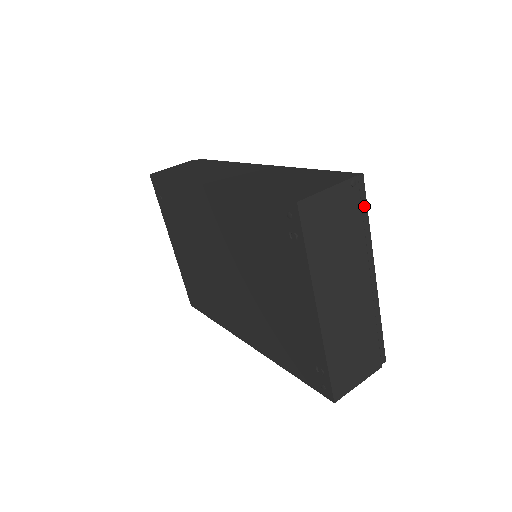
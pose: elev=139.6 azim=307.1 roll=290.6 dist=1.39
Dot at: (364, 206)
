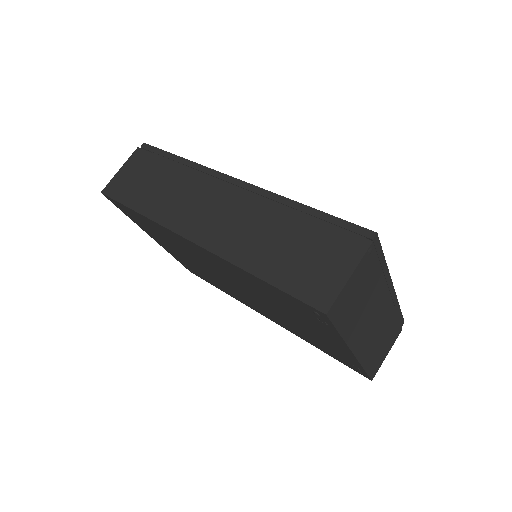
Dot at: (380, 253)
